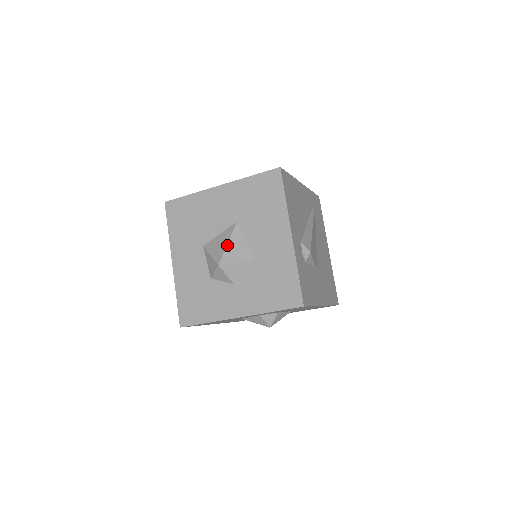
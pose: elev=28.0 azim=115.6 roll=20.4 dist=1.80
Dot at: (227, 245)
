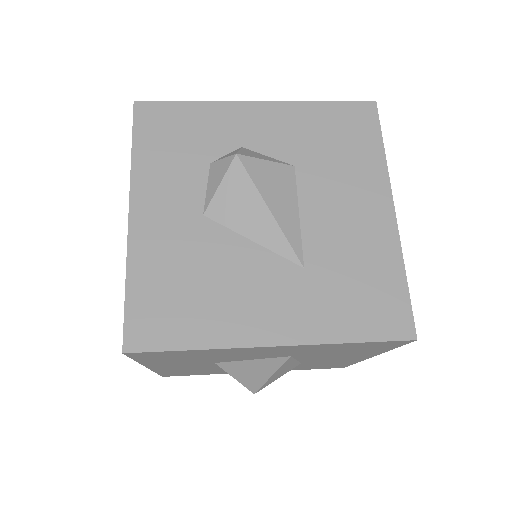
Dot at: (270, 378)
